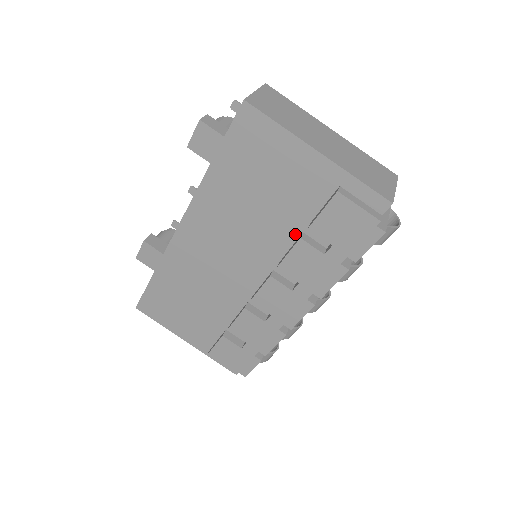
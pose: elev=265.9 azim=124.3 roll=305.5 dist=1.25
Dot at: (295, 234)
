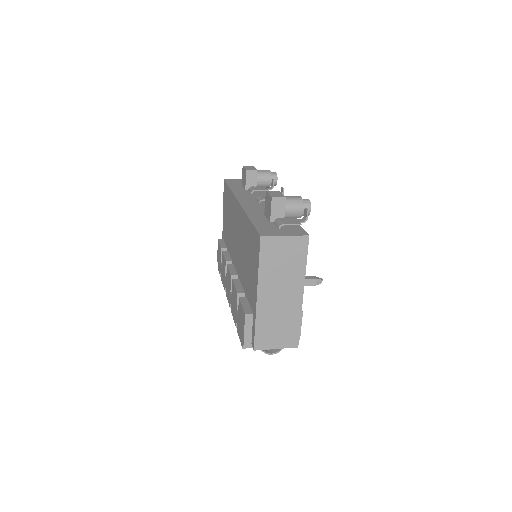
Dot at: (244, 287)
